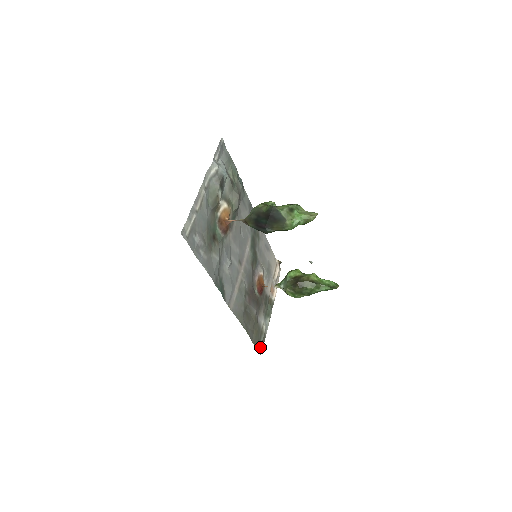
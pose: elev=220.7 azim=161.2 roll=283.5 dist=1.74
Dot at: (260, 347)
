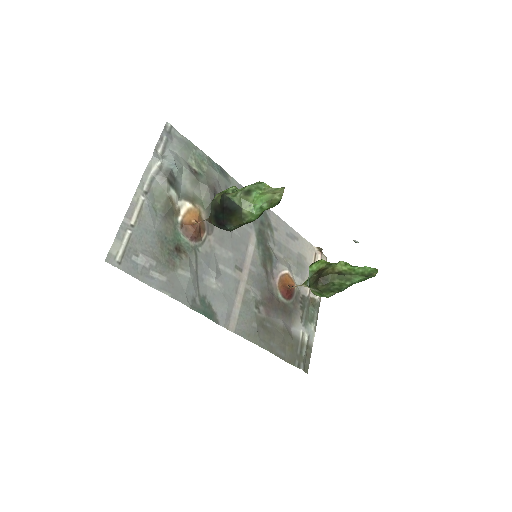
Dot at: (302, 364)
